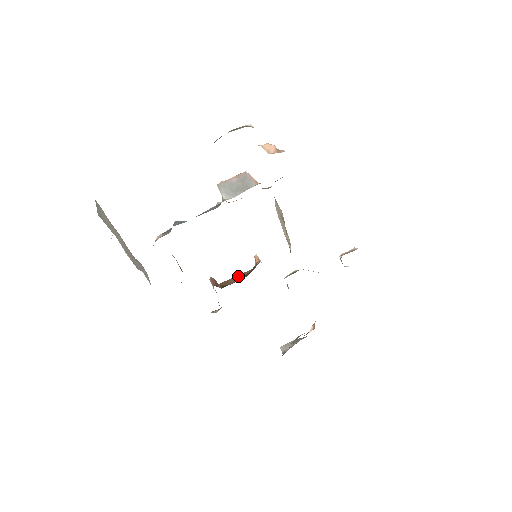
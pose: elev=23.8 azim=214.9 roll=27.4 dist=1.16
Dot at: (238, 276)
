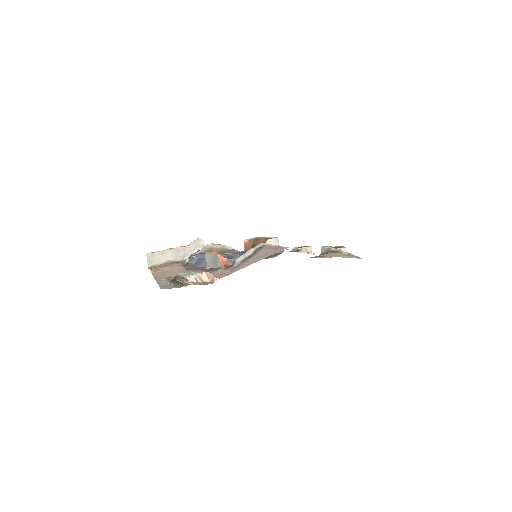
Dot at: (264, 239)
